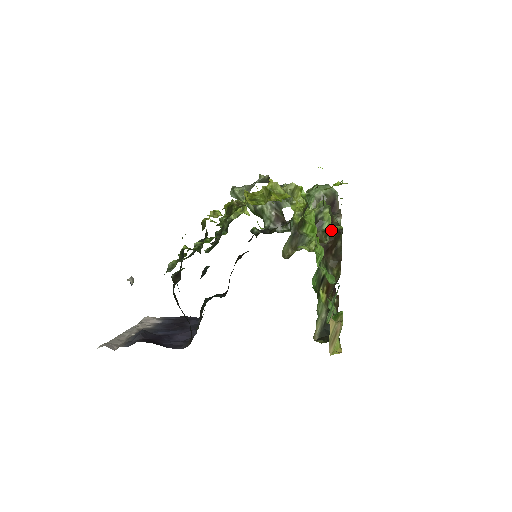
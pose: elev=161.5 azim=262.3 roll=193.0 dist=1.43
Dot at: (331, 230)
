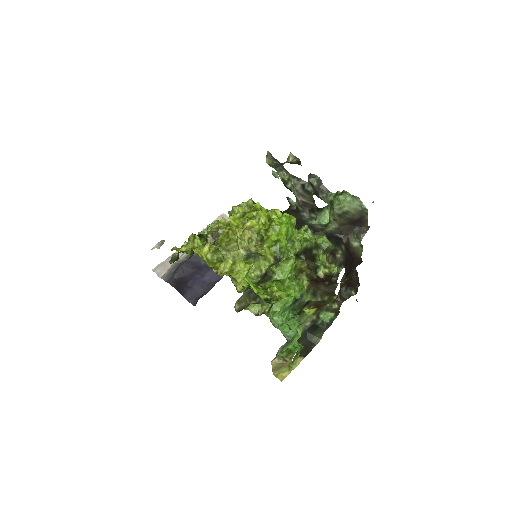
Dot at: (318, 273)
